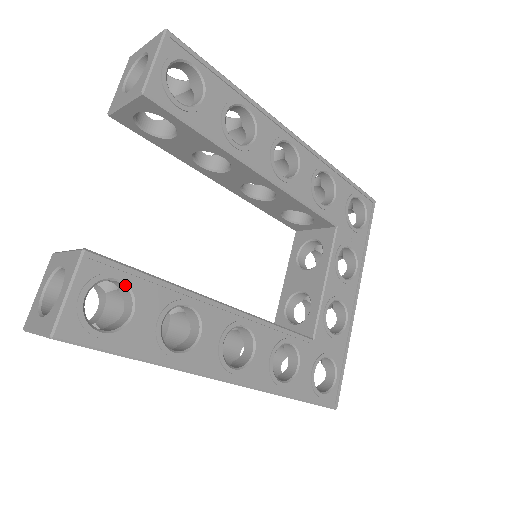
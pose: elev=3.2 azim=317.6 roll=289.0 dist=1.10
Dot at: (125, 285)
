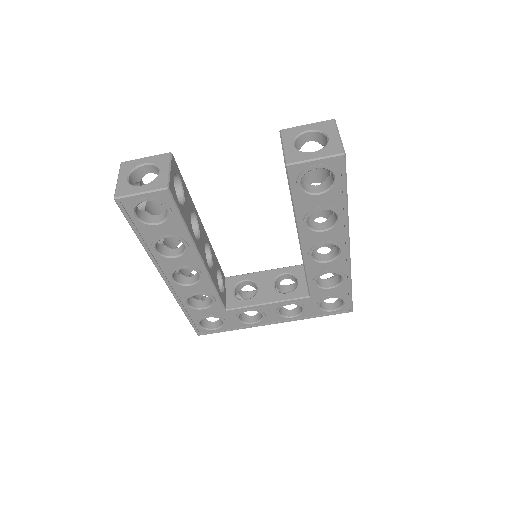
Dot at: (168, 214)
